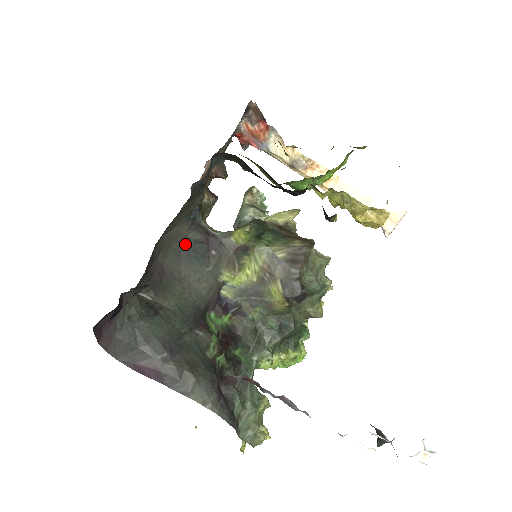
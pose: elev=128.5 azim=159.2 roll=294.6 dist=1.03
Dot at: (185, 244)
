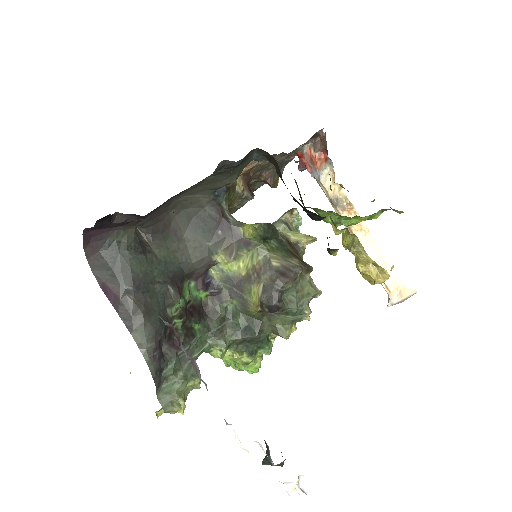
Dot at: (199, 213)
